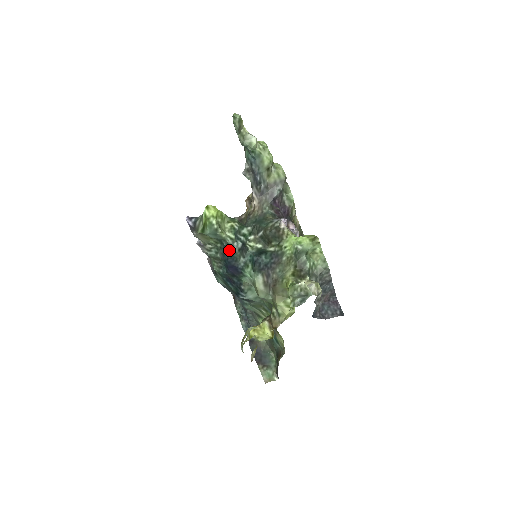
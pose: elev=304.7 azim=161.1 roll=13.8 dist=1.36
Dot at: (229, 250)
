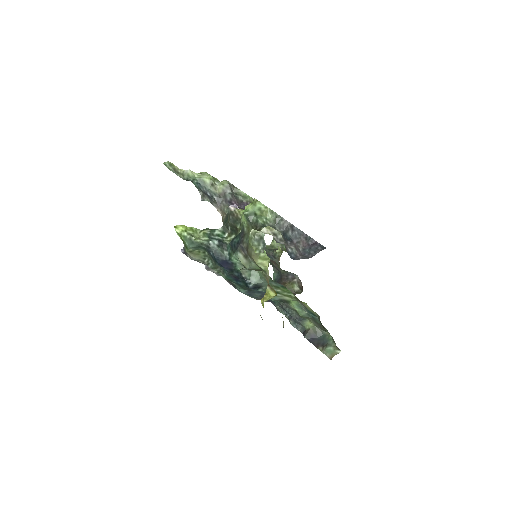
Dot at: (210, 250)
